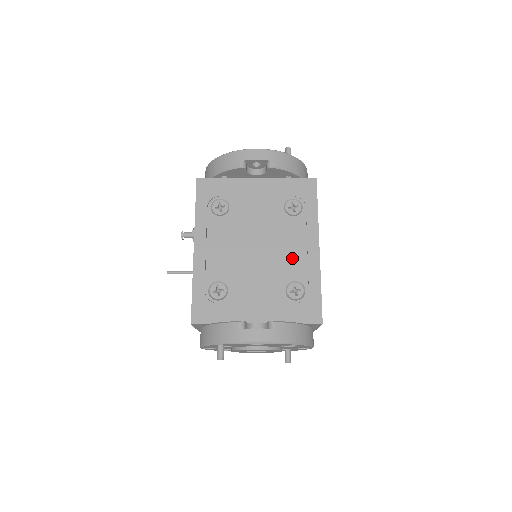
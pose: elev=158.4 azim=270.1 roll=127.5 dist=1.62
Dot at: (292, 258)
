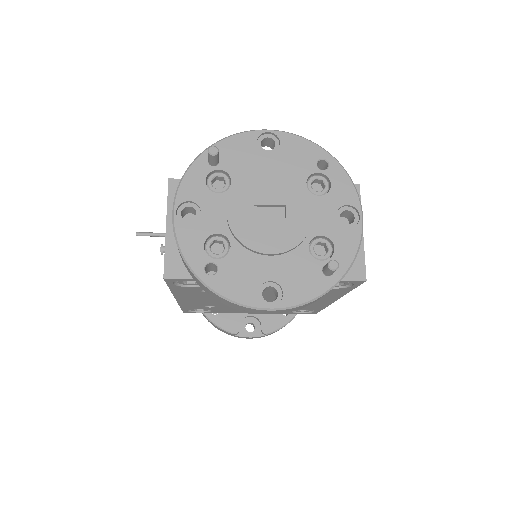
Dot at: occluded
